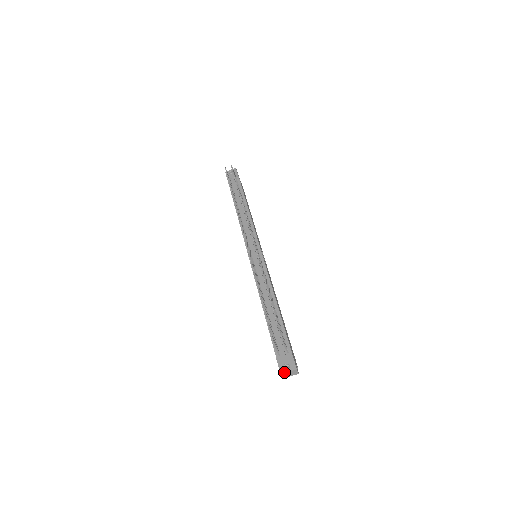
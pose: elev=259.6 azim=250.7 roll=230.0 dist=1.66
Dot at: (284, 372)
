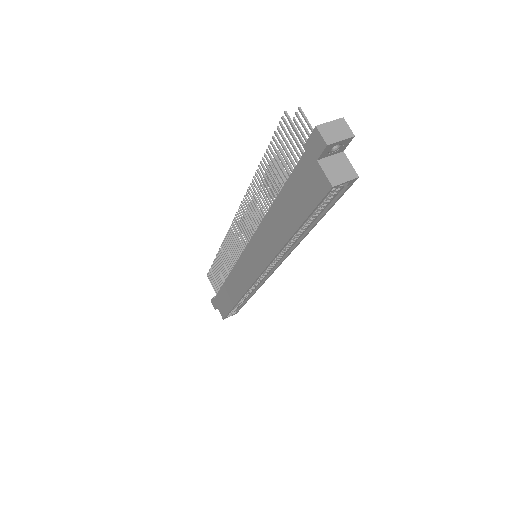
Dot at: (321, 125)
